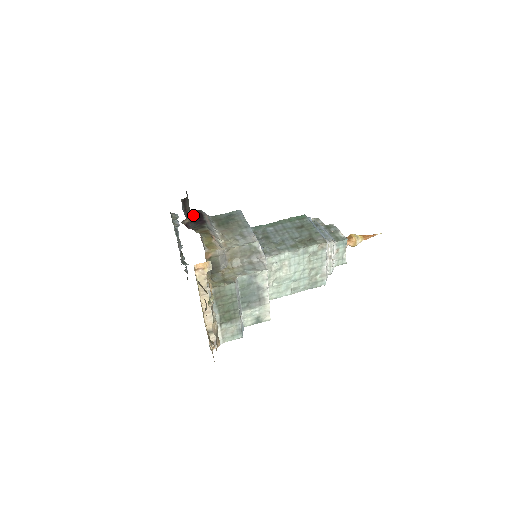
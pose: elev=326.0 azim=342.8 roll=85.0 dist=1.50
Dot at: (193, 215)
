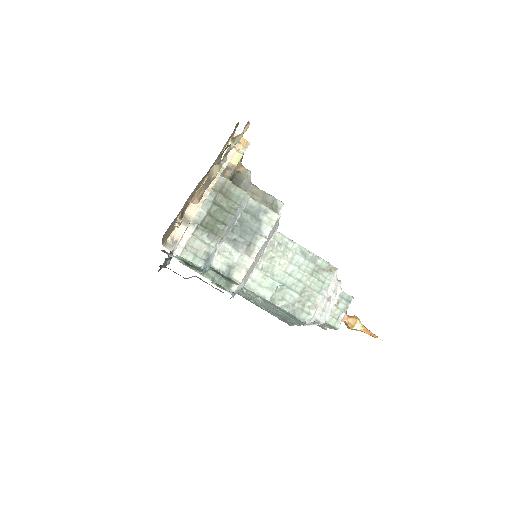
Dot at: occluded
